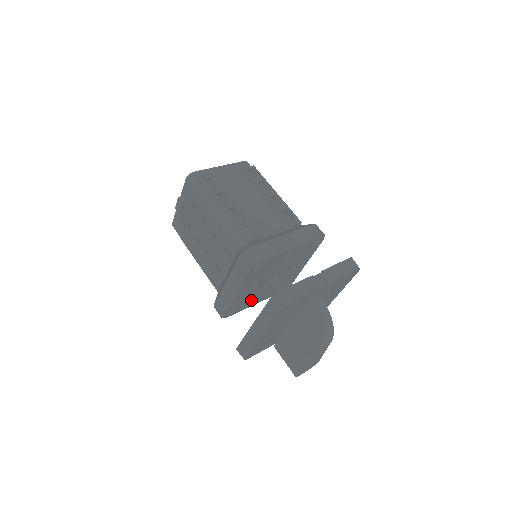
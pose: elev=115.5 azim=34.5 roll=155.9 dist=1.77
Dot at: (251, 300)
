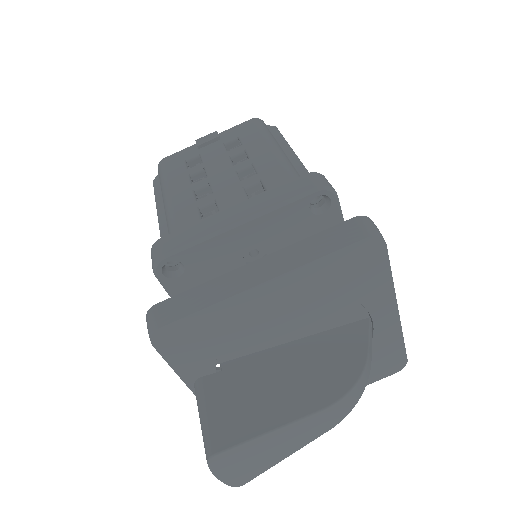
Dot at: occluded
